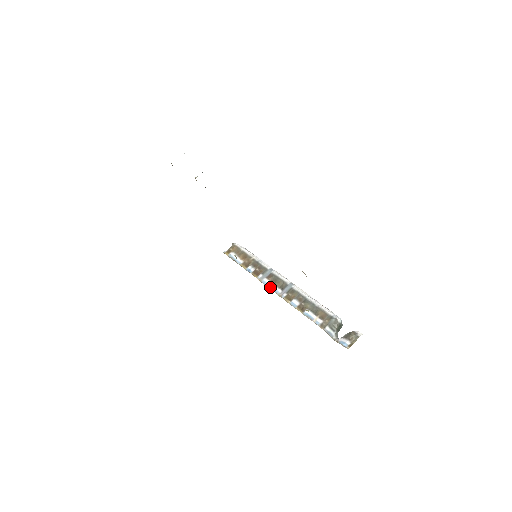
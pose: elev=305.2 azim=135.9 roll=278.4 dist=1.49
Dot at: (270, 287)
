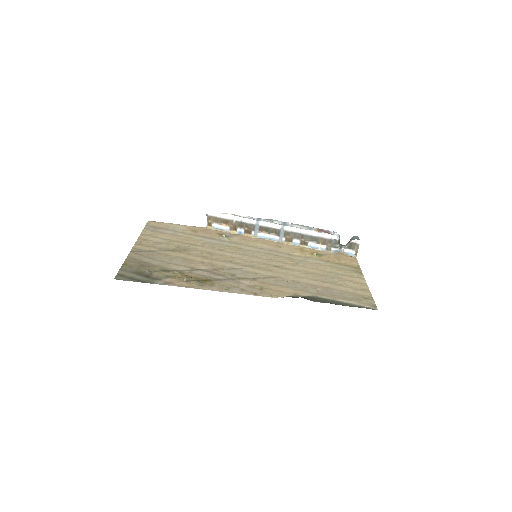
Dot at: (268, 239)
